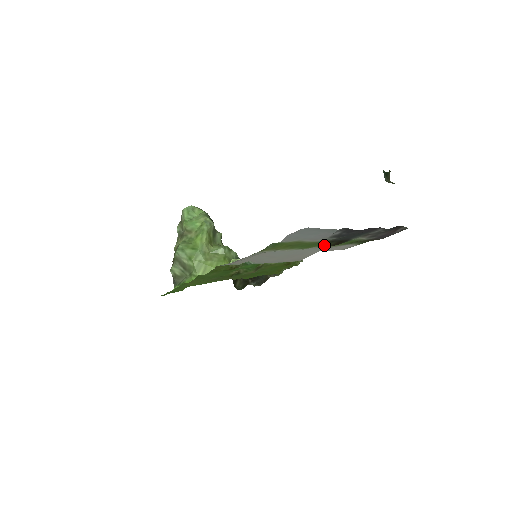
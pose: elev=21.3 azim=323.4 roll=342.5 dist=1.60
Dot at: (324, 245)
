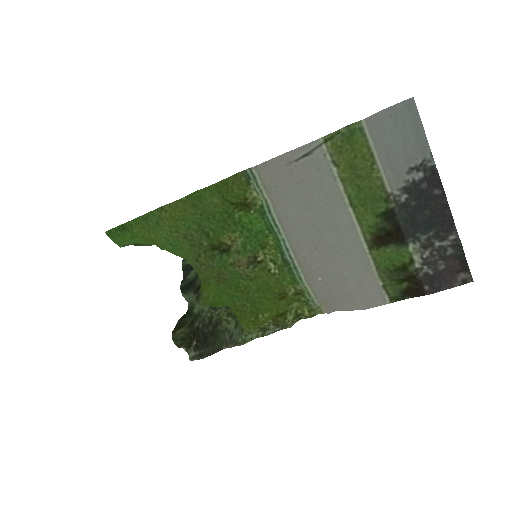
Dot at: (370, 235)
